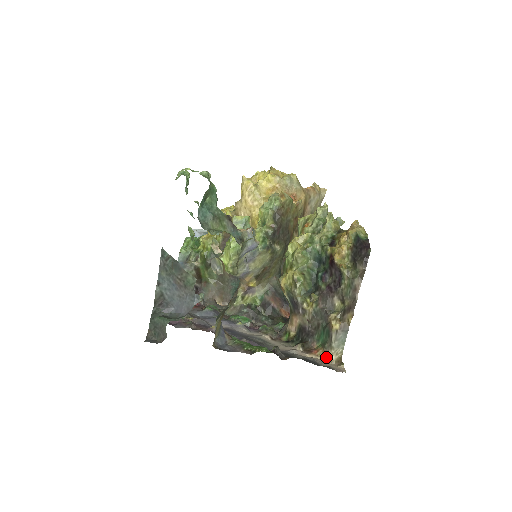
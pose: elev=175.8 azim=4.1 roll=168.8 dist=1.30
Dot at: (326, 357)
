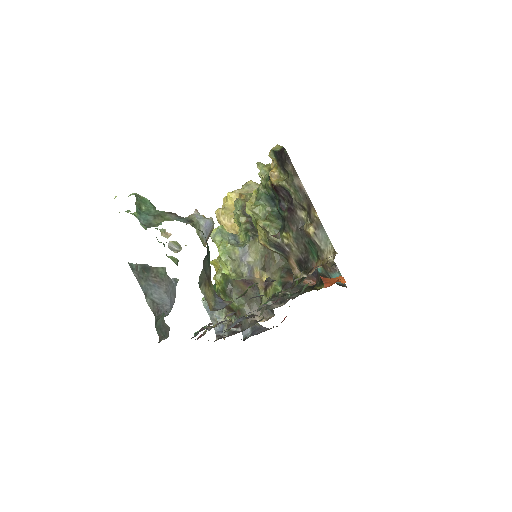
Dot at: (324, 262)
